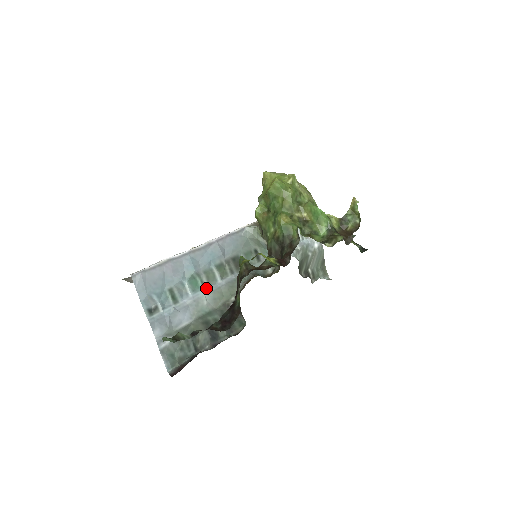
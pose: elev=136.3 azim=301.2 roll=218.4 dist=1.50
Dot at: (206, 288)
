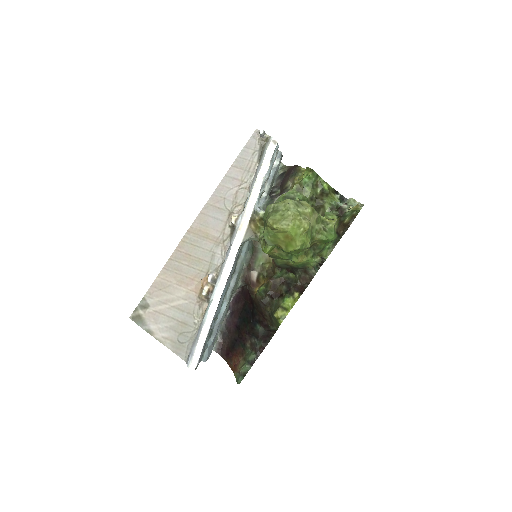
Dot at: (224, 302)
